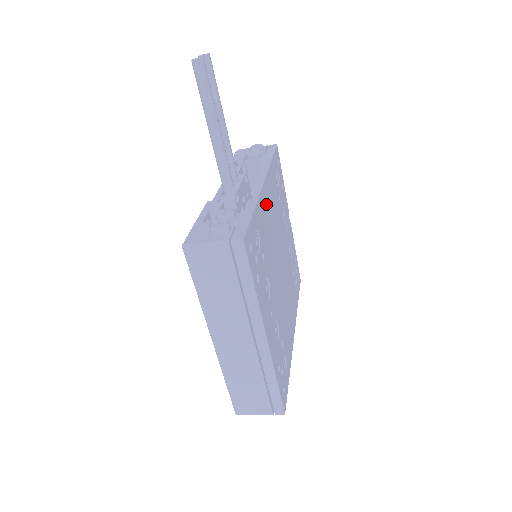
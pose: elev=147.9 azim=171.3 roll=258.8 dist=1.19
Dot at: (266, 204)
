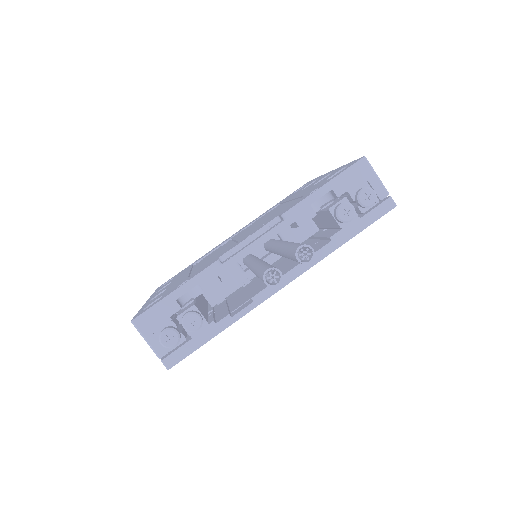
Dot at: occluded
